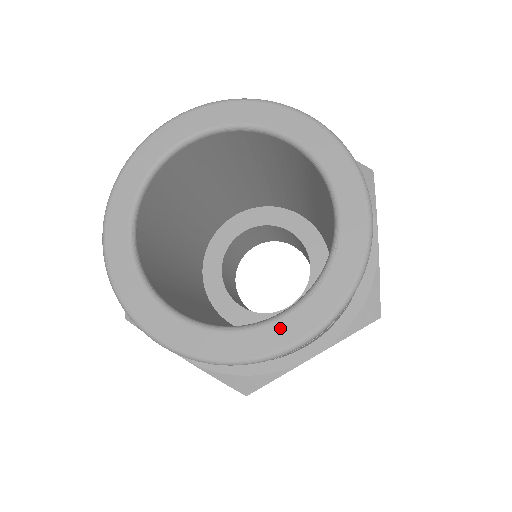
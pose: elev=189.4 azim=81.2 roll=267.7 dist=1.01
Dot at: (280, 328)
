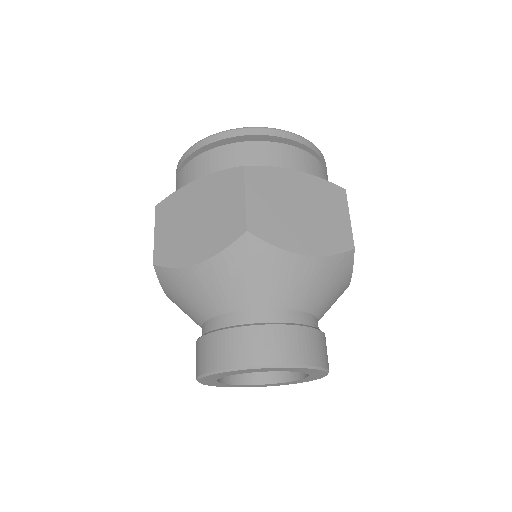
Dot at: occluded
